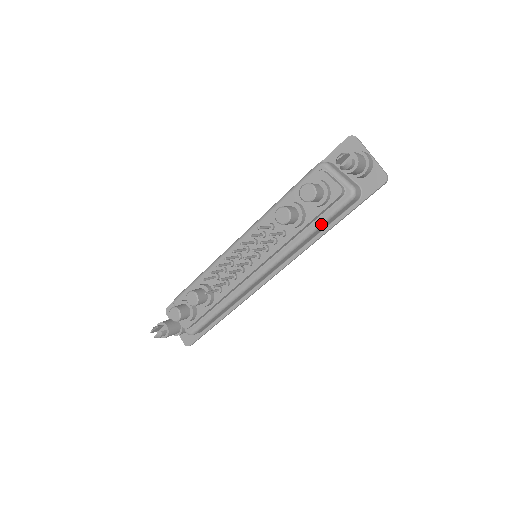
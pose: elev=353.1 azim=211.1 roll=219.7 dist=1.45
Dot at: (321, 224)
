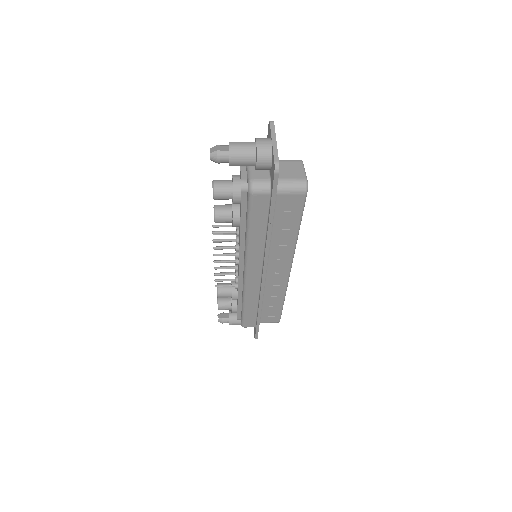
Dot at: (248, 223)
